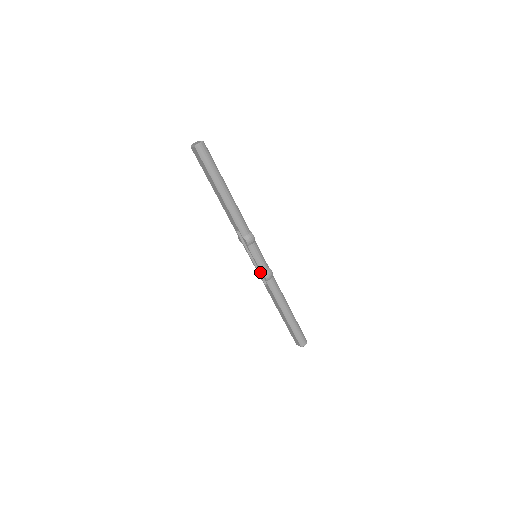
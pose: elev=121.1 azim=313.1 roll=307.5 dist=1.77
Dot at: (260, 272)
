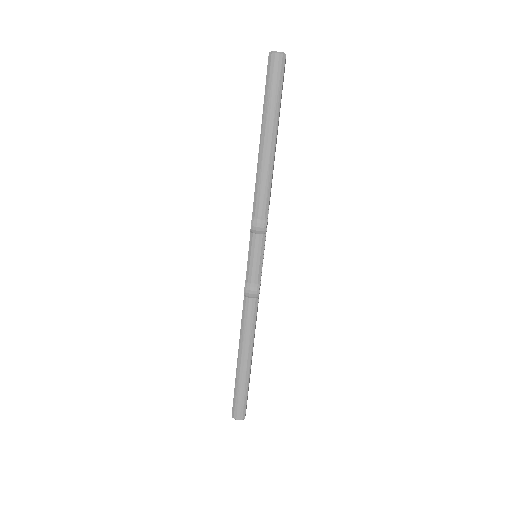
Dot at: occluded
